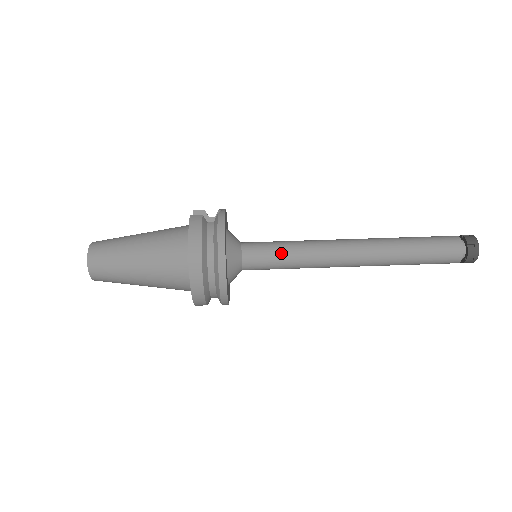
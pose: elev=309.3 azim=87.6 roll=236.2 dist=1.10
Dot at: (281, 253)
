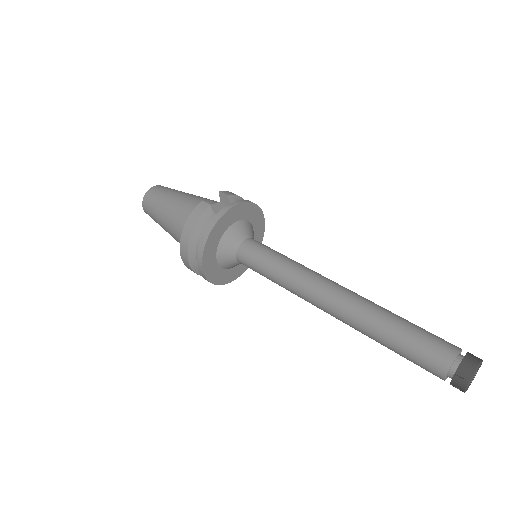
Dot at: (266, 268)
